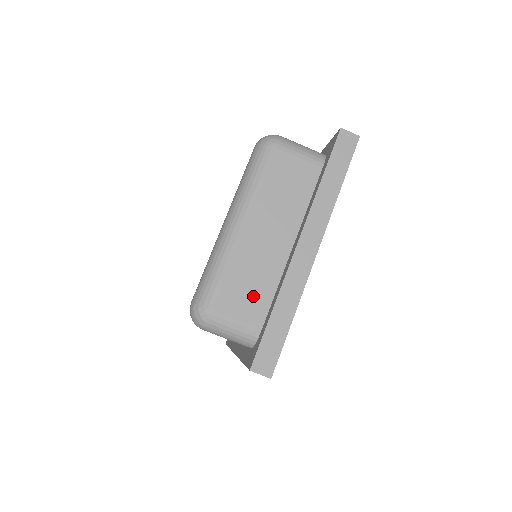
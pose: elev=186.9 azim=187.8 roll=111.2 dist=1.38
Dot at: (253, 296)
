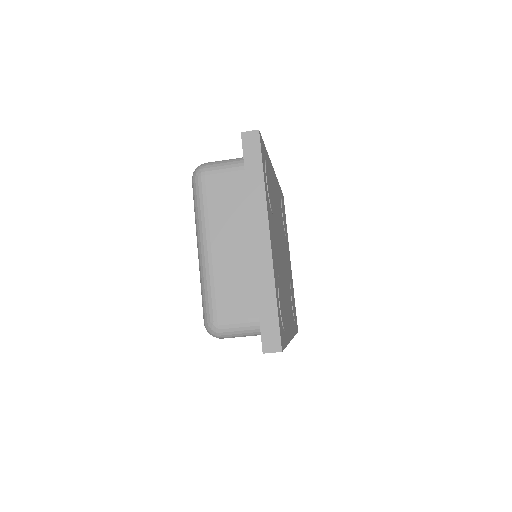
Dot at: (242, 296)
